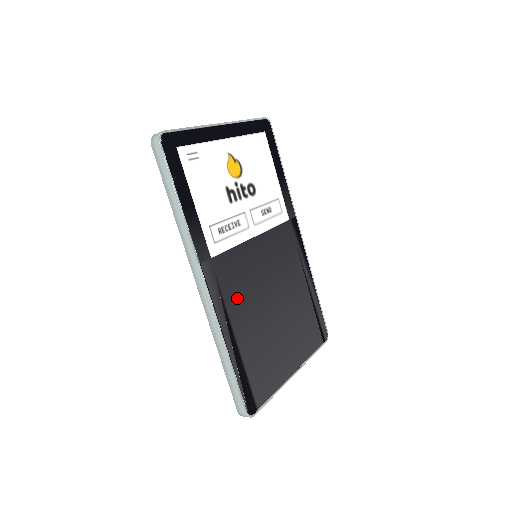
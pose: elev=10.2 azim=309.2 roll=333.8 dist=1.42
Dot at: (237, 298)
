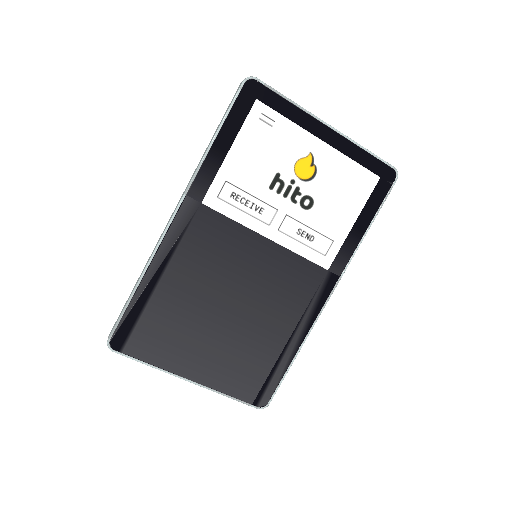
Dot at: (195, 257)
